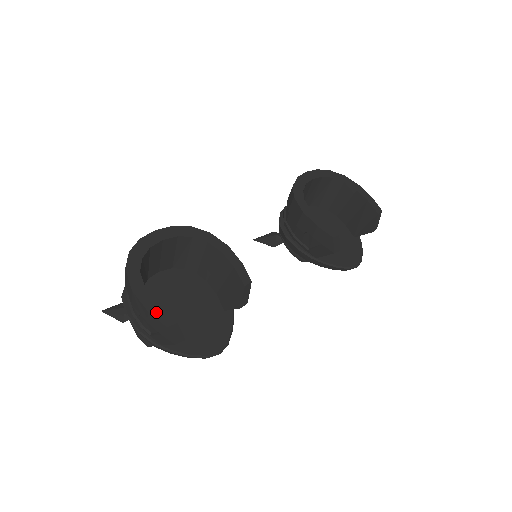
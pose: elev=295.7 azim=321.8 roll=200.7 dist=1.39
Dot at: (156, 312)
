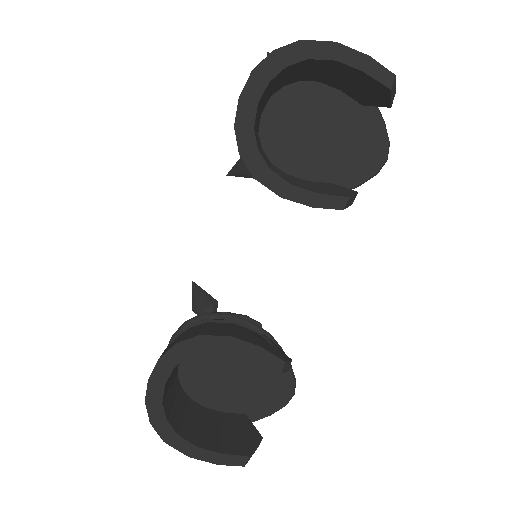
Dot at: (225, 461)
